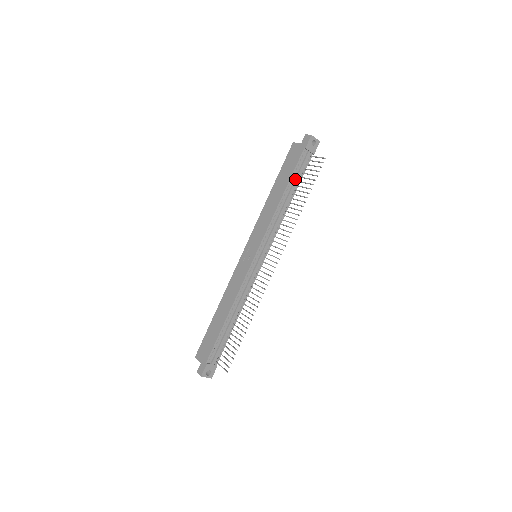
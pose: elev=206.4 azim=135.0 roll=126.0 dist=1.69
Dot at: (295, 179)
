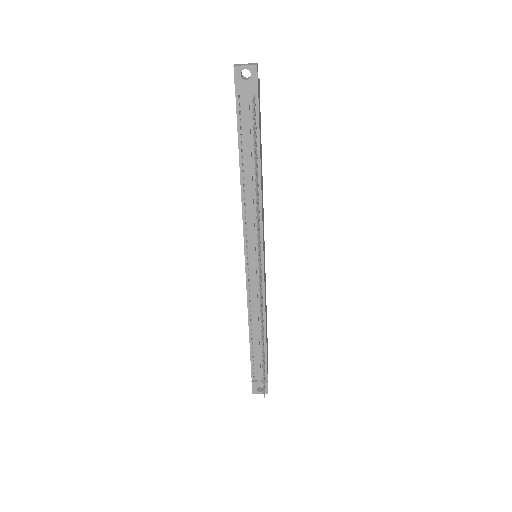
Dot at: (246, 144)
